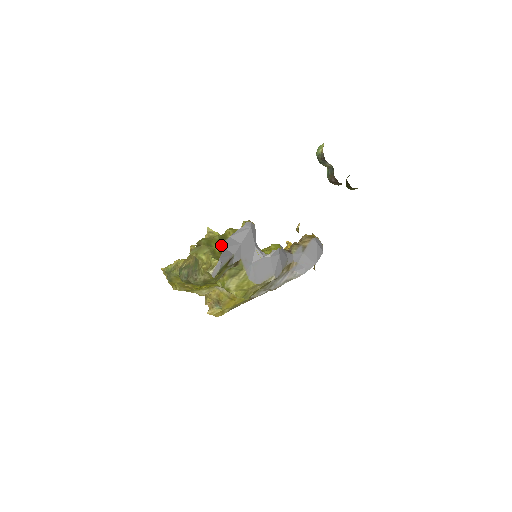
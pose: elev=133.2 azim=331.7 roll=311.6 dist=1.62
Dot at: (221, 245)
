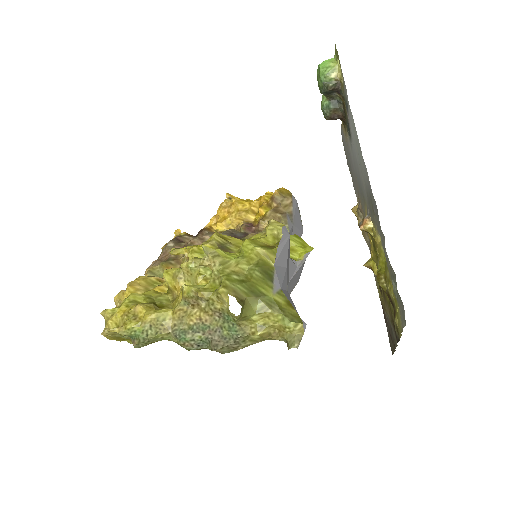
Dot at: (275, 287)
